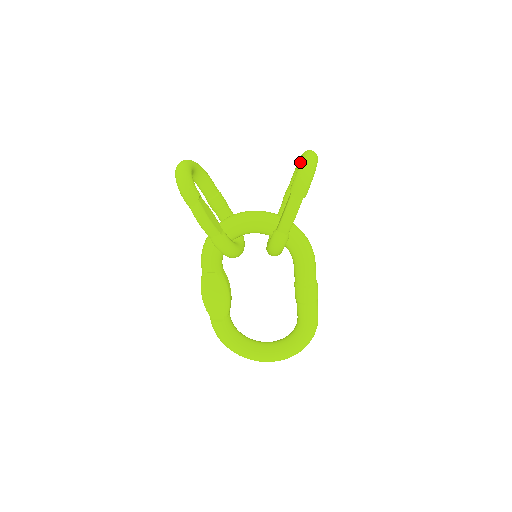
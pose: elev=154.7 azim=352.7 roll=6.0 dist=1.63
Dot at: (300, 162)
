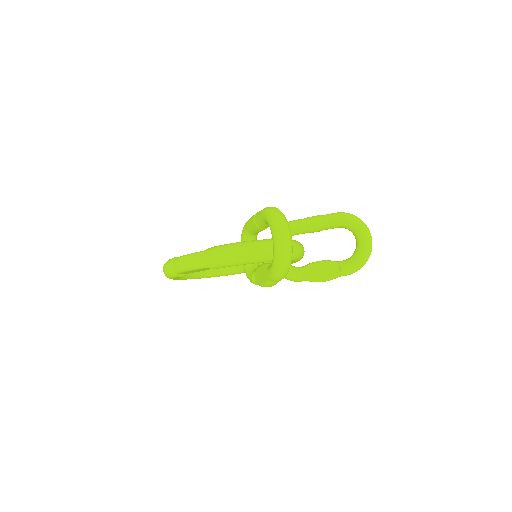
Dot at: (363, 255)
